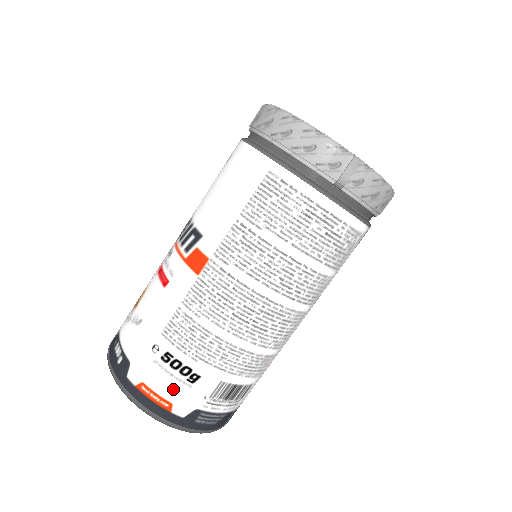
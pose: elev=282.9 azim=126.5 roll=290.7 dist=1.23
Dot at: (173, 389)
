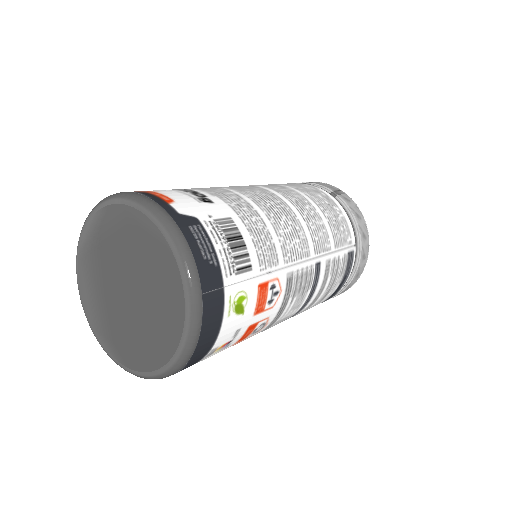
Dot at: (180, 196)
